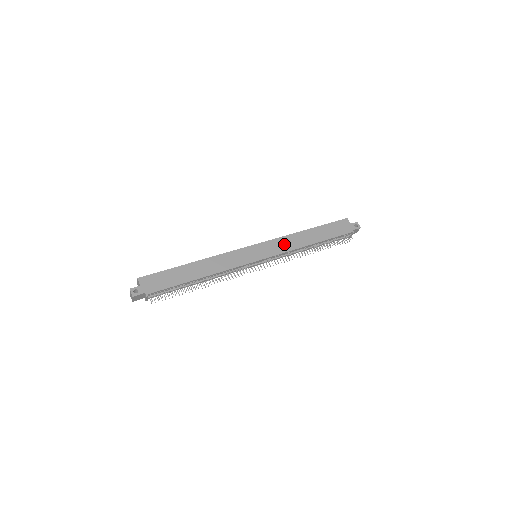
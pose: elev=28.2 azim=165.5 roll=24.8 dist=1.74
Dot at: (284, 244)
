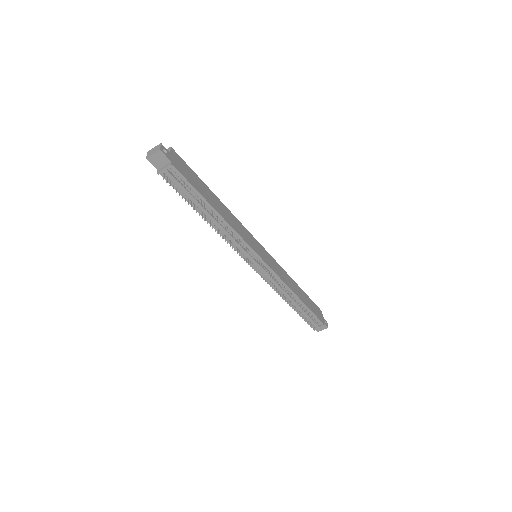
Dot at: (281, 272)
